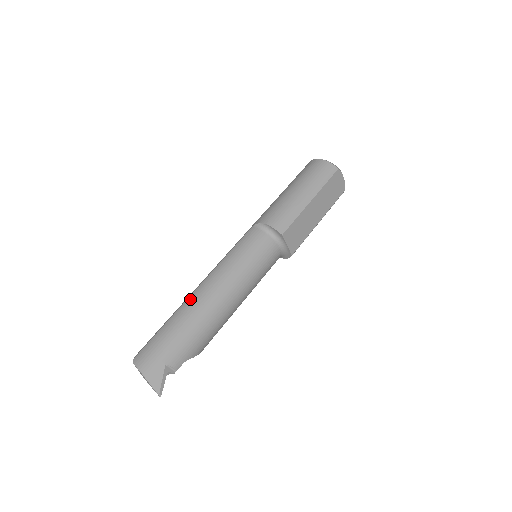
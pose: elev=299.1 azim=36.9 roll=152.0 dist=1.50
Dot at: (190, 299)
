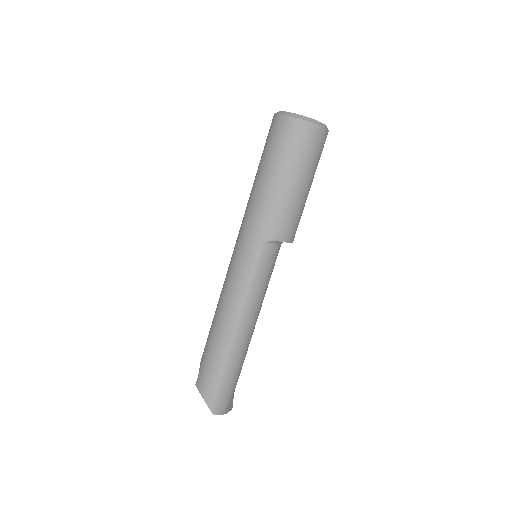
Dot at: (236, 345)
